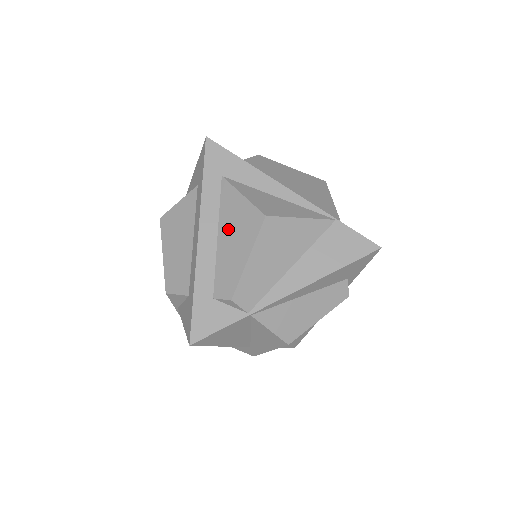
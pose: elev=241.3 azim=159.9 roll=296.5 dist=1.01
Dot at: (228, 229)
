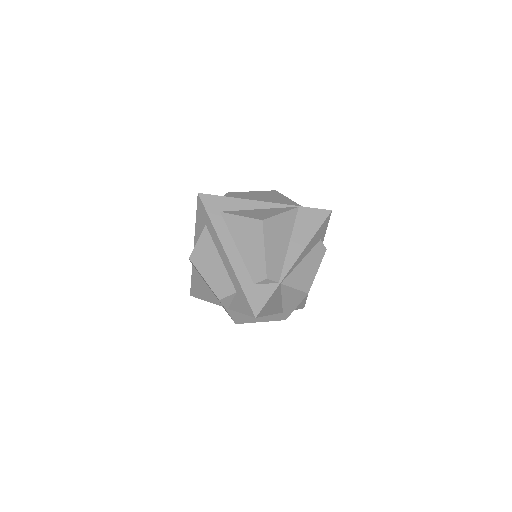
Dot at: (242, 240)
